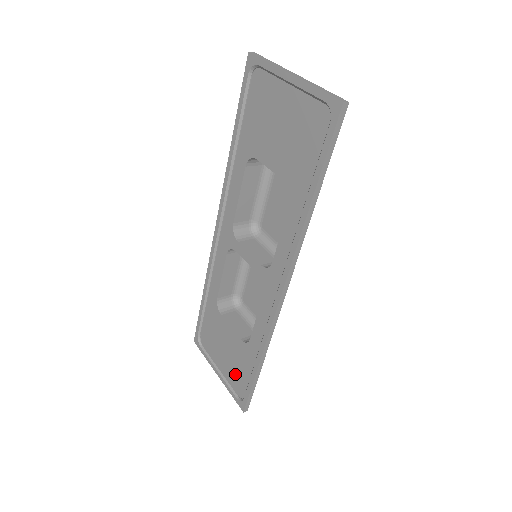
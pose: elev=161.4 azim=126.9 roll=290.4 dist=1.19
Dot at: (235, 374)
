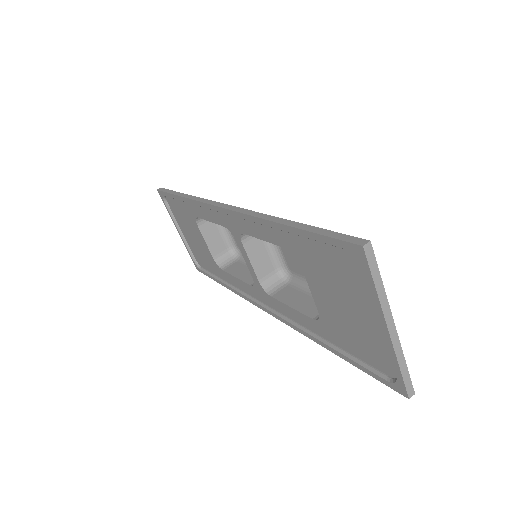
Dot at: (197, 253)
